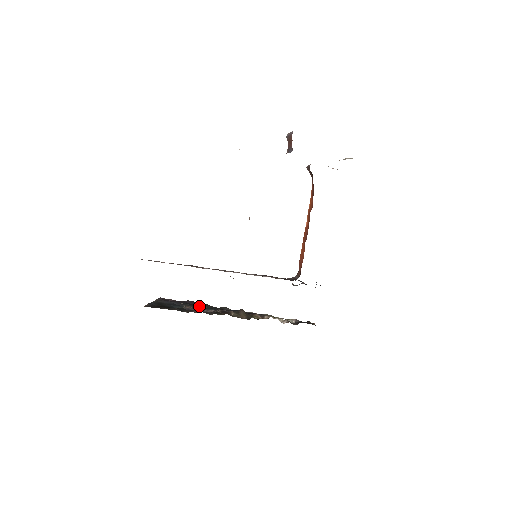
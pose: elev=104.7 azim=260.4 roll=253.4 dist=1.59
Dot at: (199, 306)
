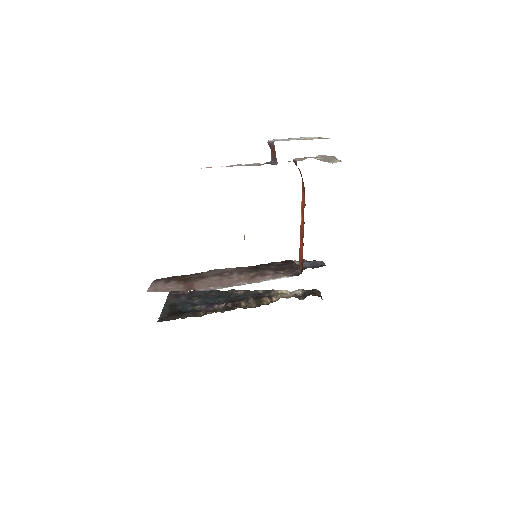
Dot at: (209, 297)
